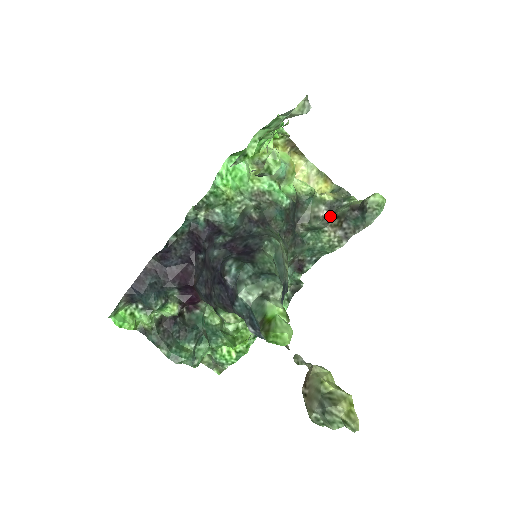
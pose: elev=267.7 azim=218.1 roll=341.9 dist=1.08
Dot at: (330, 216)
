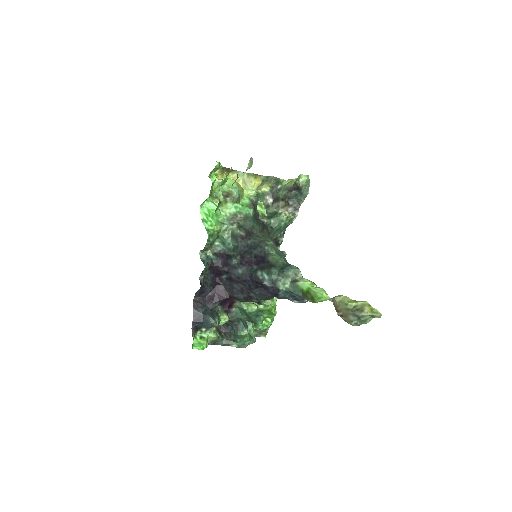
Dot at: (276, 201)
